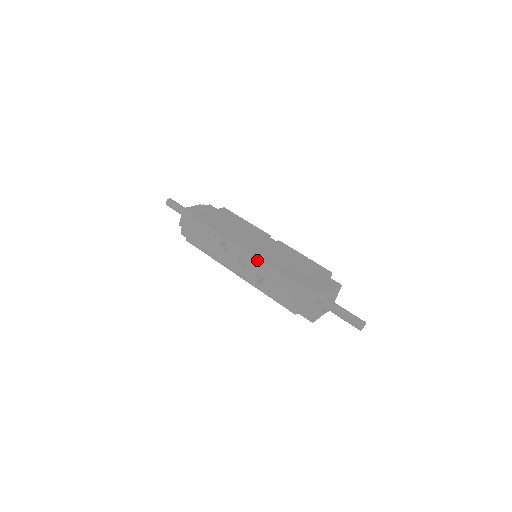
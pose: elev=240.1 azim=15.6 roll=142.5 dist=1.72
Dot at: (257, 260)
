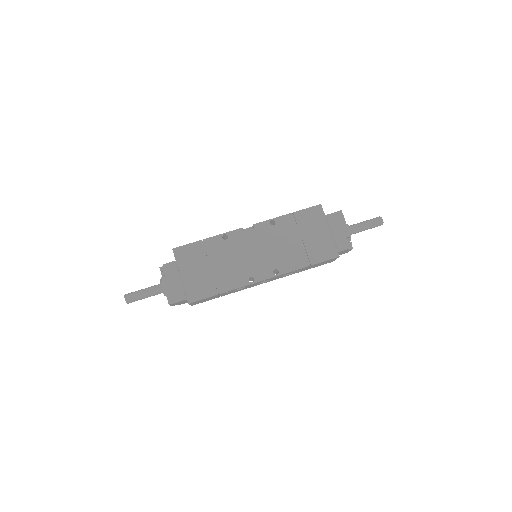
Dot at: occluded
